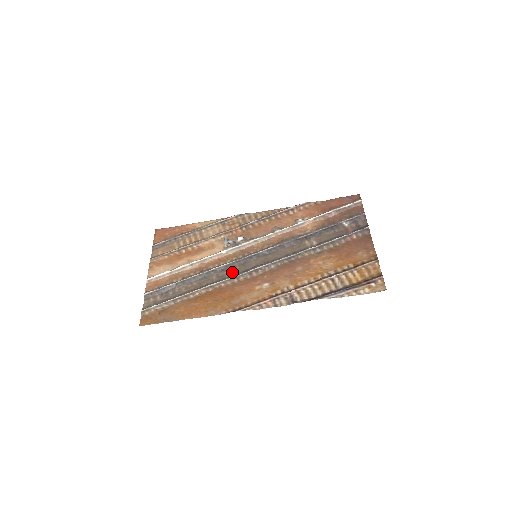
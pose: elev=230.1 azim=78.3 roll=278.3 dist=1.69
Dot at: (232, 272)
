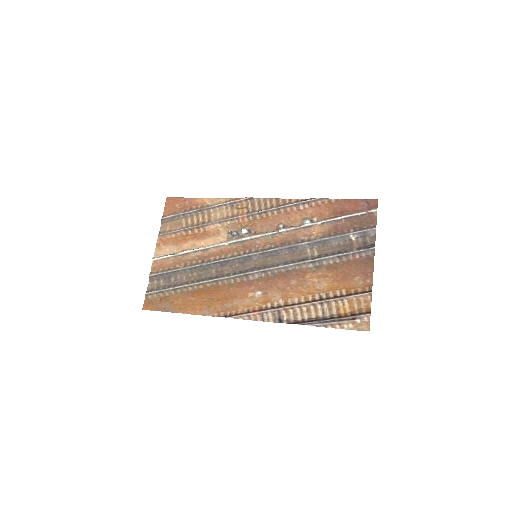
Dot at: (231, 269)
